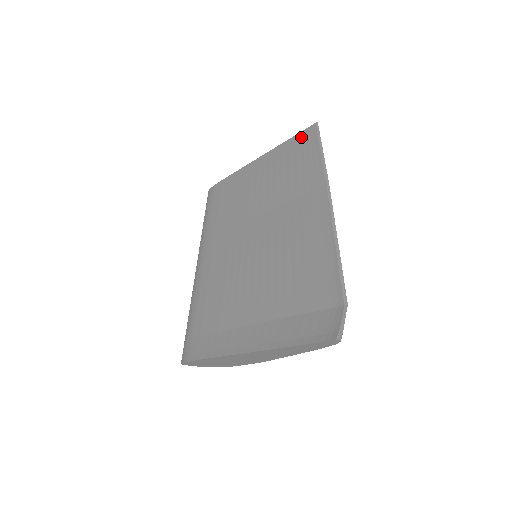
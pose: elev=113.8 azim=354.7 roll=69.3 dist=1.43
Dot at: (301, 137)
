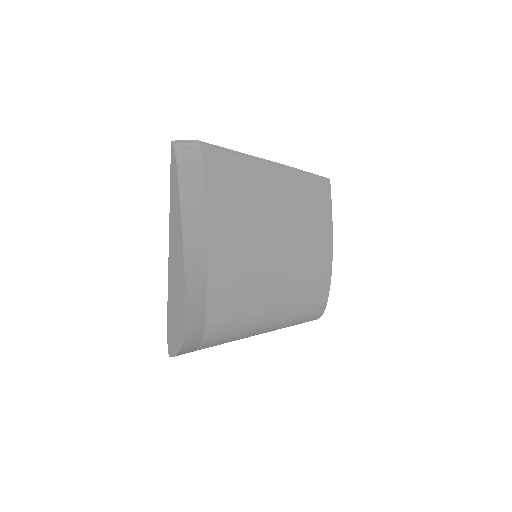
Dot at: occluded
